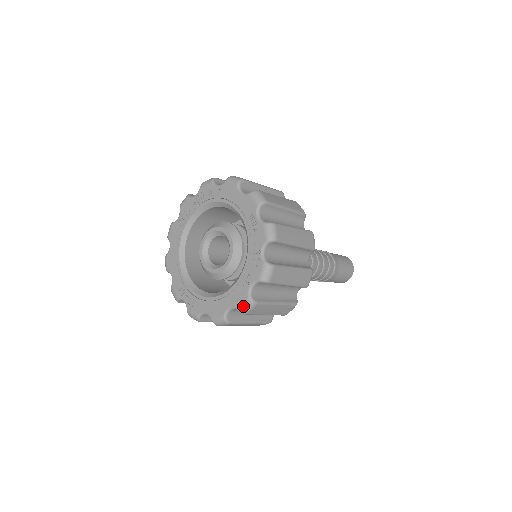
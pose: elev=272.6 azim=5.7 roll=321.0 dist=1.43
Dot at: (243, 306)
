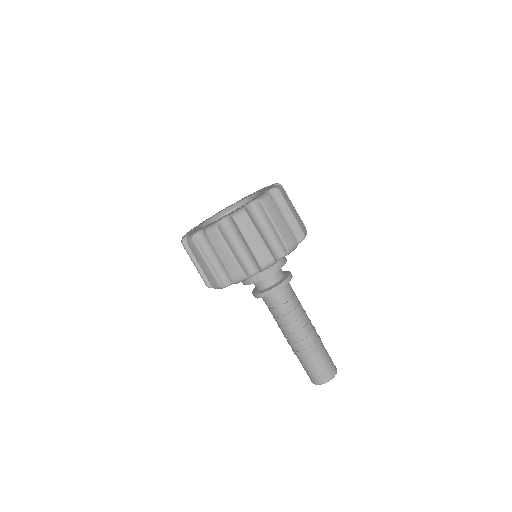
Dot at: (209, 226)
